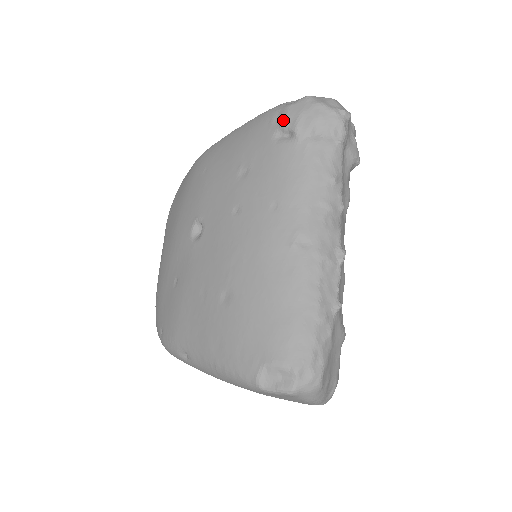
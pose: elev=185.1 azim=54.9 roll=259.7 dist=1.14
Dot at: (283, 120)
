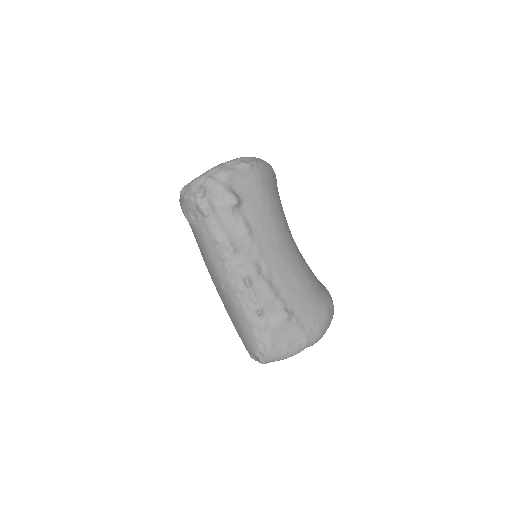
Dot at: occluded
